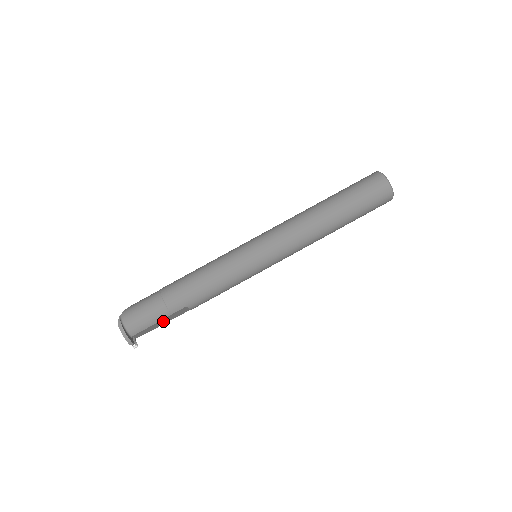
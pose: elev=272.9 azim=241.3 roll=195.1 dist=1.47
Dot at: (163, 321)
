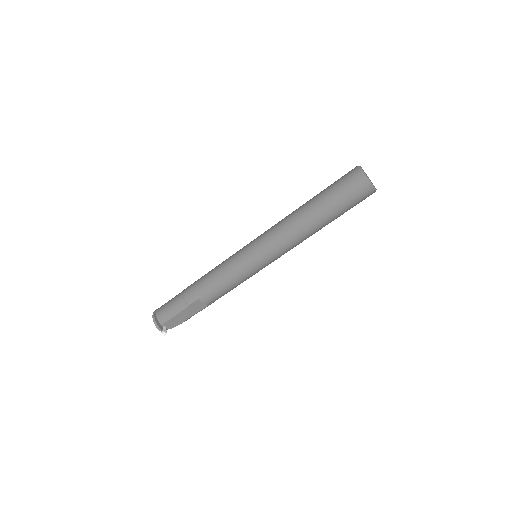
Dot at: (185, 314)
